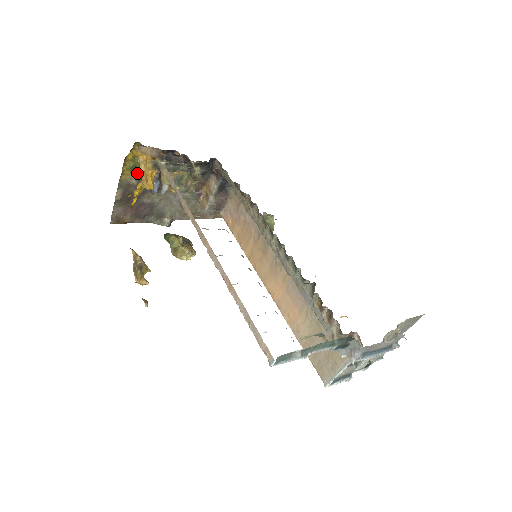
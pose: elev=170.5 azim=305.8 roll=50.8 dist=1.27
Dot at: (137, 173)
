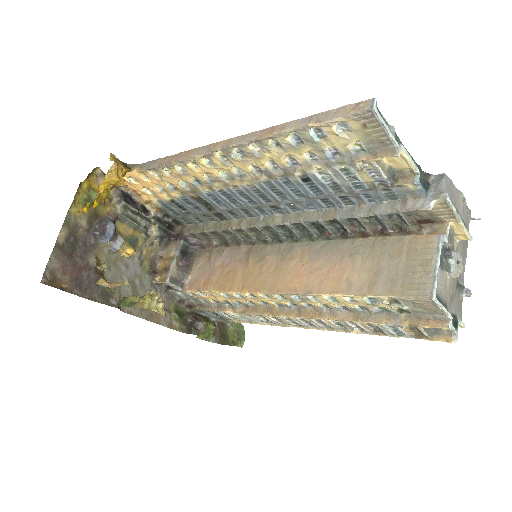
Dot at: (89, 213)
